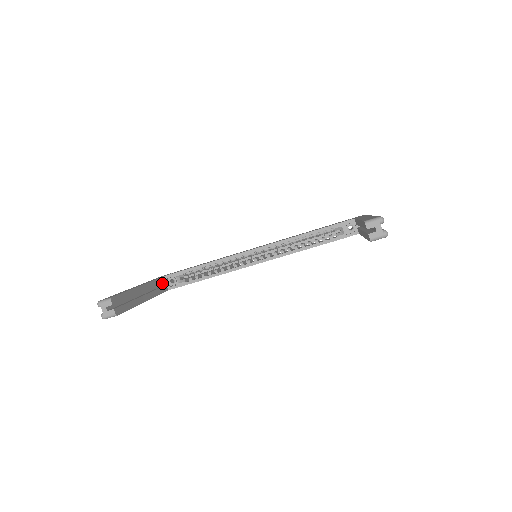
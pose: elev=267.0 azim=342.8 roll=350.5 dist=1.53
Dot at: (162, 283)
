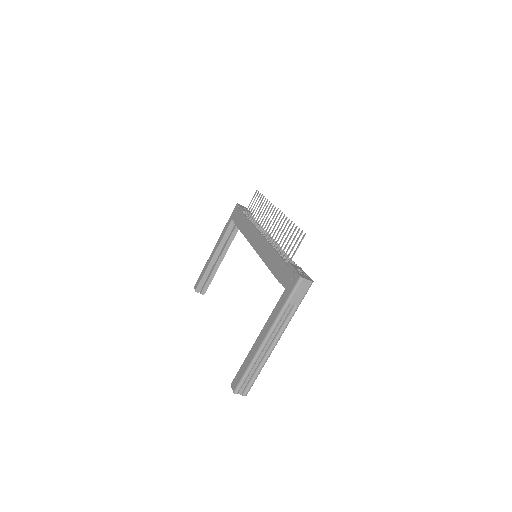
Dot at: occluded
